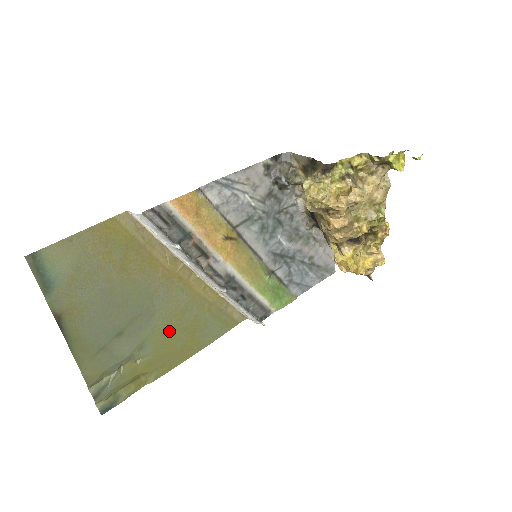
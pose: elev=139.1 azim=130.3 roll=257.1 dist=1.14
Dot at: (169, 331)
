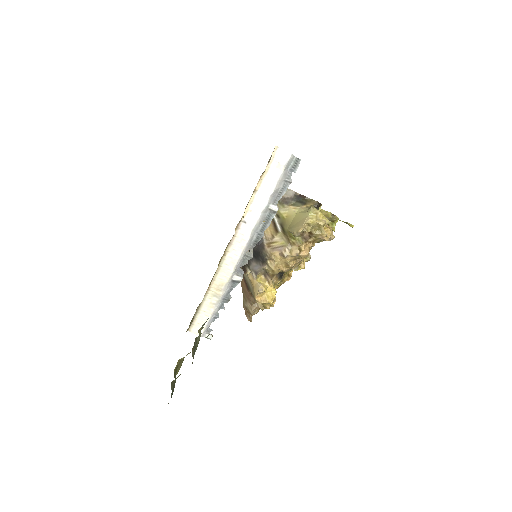
Dot at: occluded
